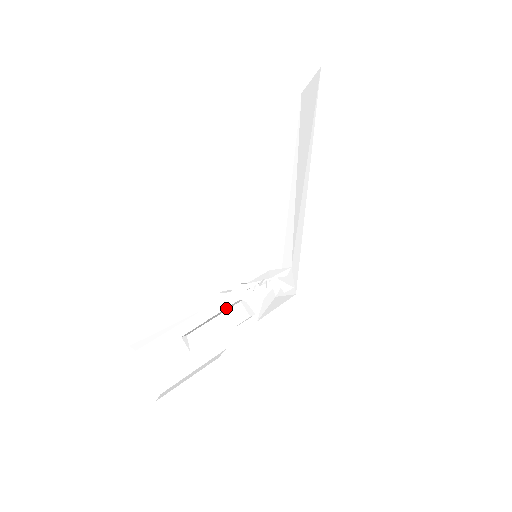
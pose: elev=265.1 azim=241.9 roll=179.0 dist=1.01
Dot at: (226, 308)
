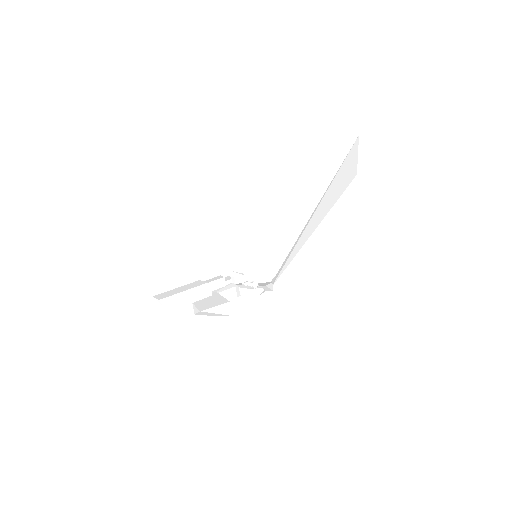
Dot at: (224, 287)
